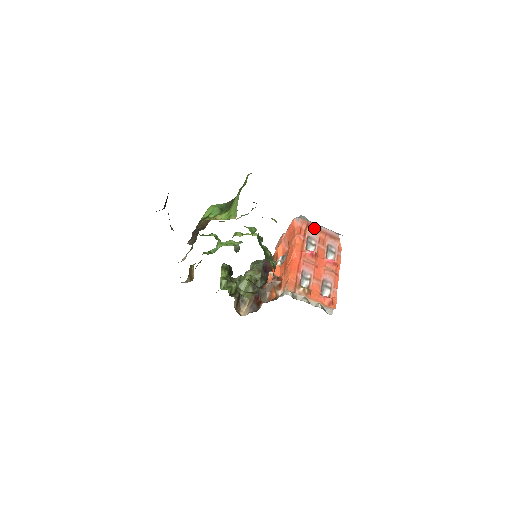
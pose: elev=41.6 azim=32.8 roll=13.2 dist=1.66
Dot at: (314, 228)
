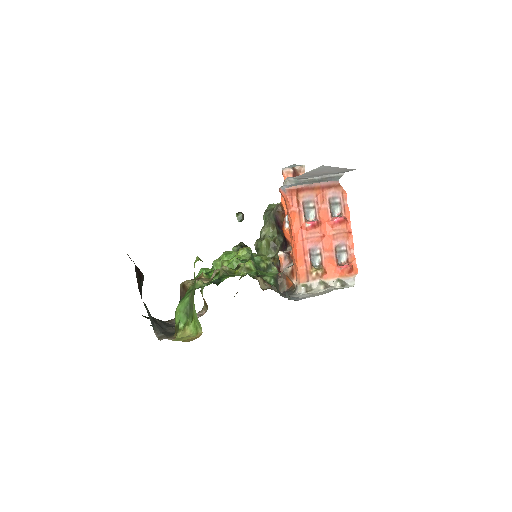
Dot at: (306, 190)
